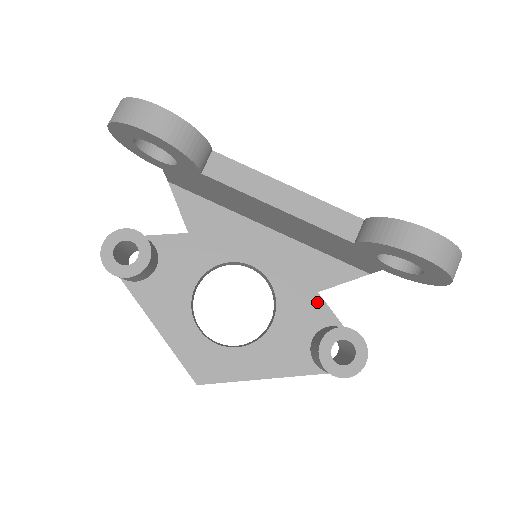
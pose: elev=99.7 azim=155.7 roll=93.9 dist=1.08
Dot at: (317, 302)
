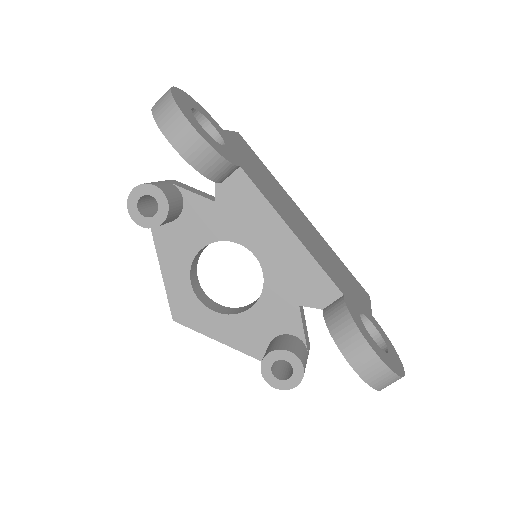
Dot at: (294, 312)
